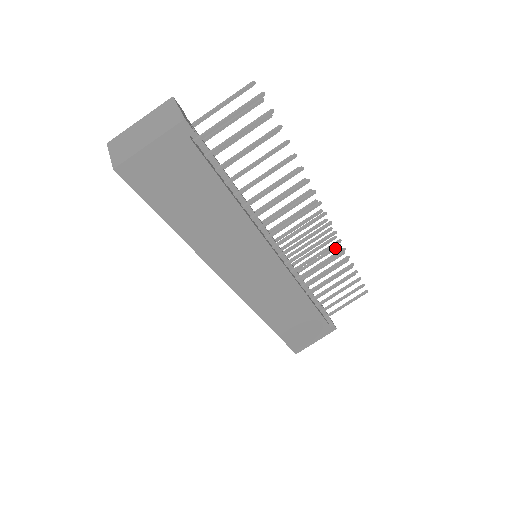
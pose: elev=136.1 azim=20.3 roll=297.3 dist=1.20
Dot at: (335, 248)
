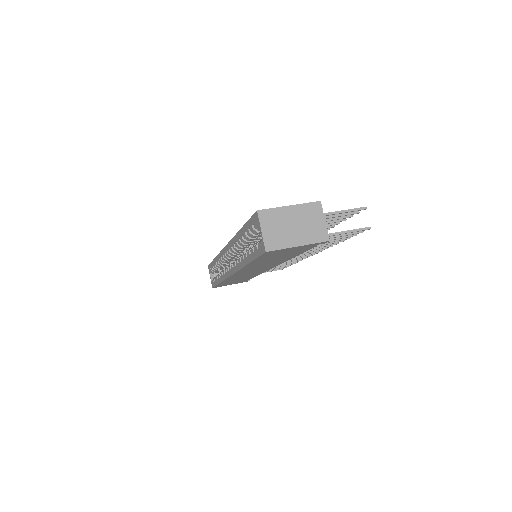
Dot at: occluded
